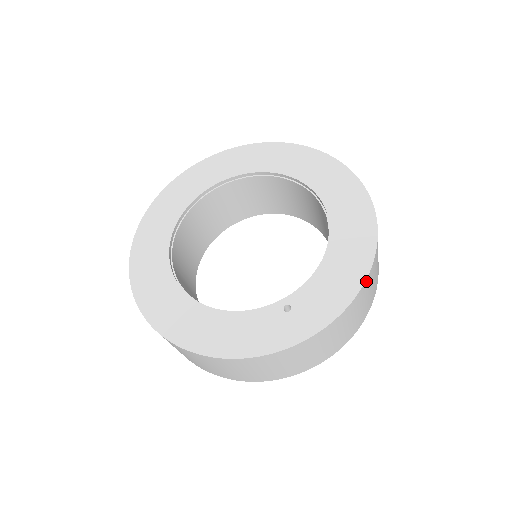
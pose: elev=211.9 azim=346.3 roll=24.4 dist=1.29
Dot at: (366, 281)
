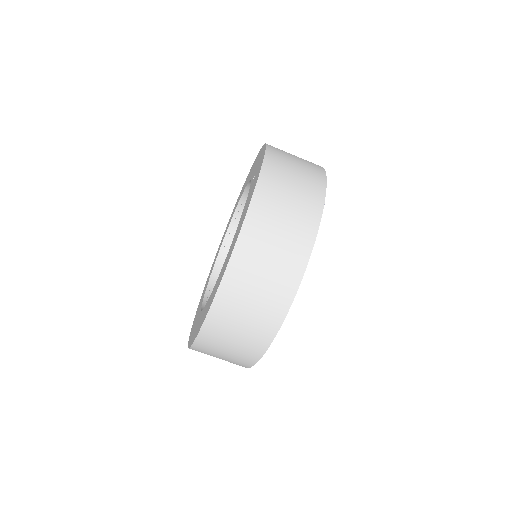
Dot at: occluded
